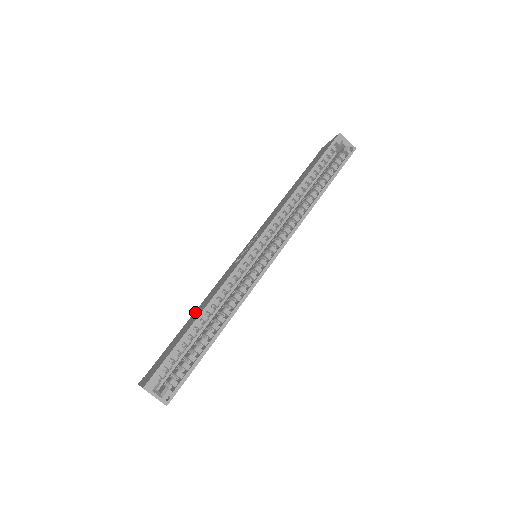
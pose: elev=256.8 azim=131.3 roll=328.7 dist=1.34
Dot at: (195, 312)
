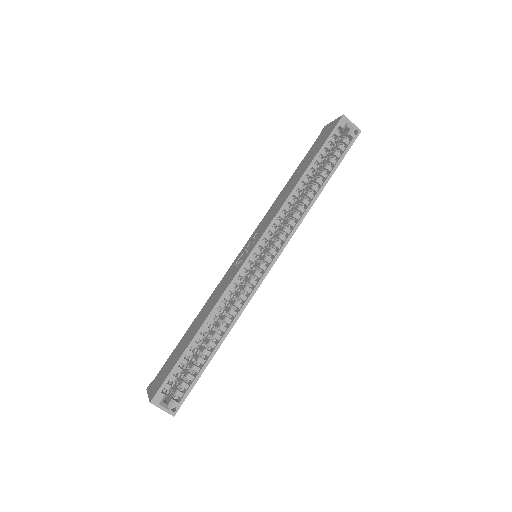
Dot at: (197, 318)
